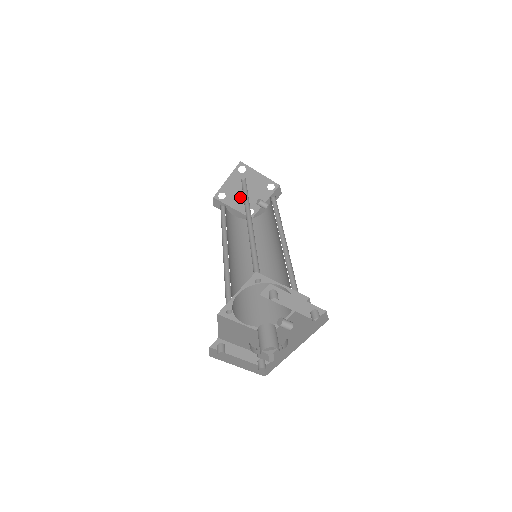
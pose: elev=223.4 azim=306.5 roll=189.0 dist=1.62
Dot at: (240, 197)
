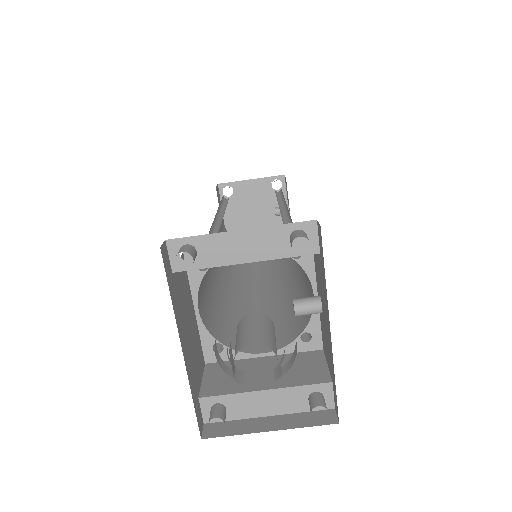
Dot at: (255, 224)
